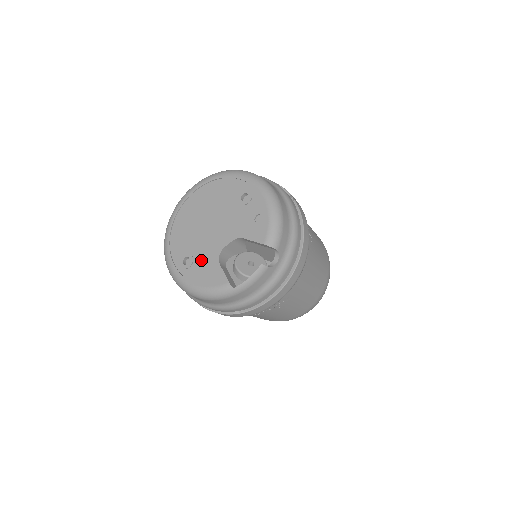
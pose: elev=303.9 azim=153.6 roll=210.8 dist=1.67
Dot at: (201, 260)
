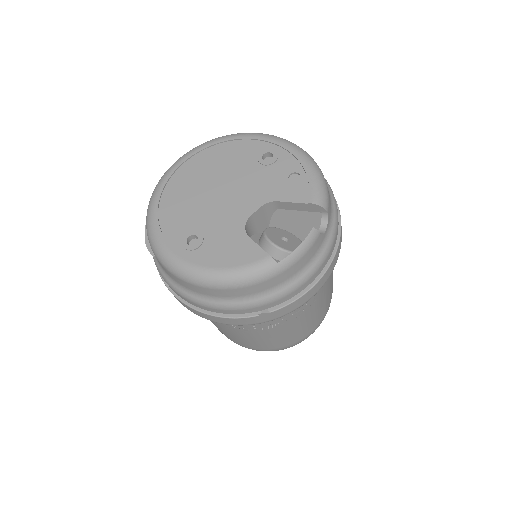
Dot at: (217, 236)
